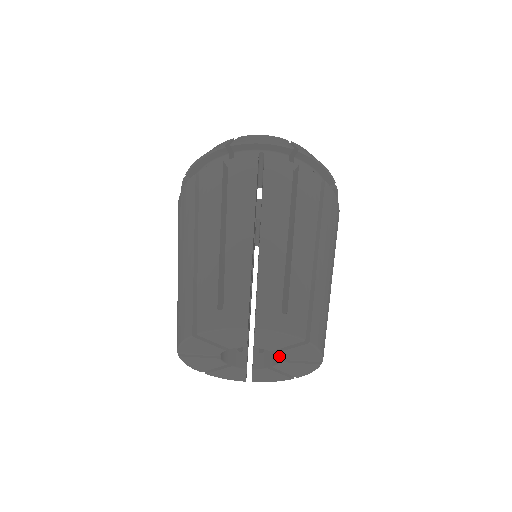
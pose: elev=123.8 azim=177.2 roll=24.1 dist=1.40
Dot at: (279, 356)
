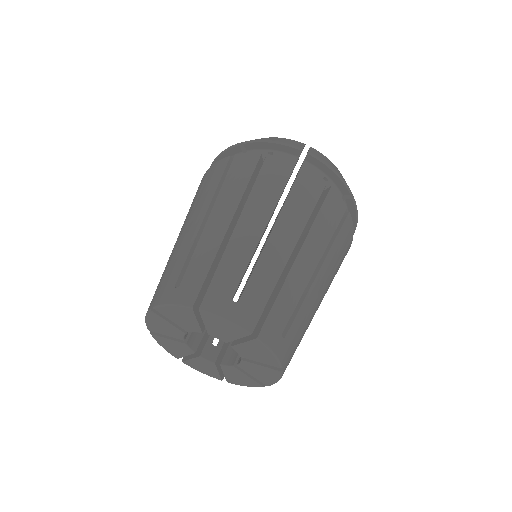
Dot at: (237, 351)
